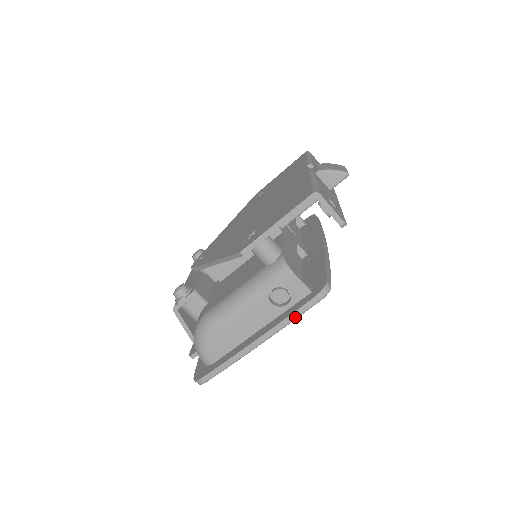
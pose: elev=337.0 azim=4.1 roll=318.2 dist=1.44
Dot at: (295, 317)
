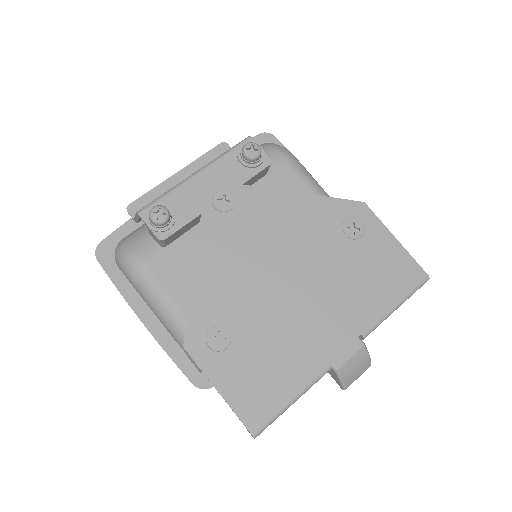
Dot at: (173, 361)
